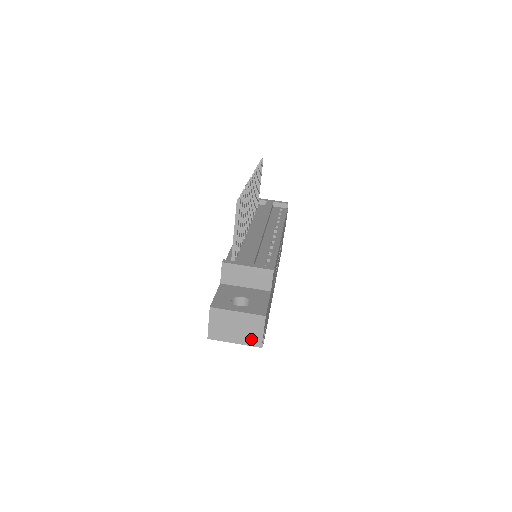
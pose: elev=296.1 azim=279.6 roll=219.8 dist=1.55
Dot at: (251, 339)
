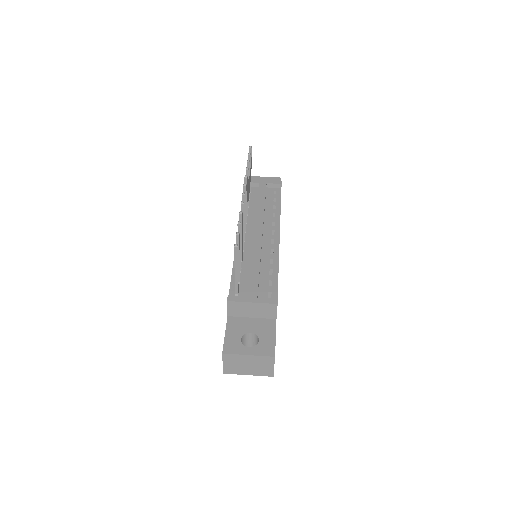
Dot at: (263, 372)
